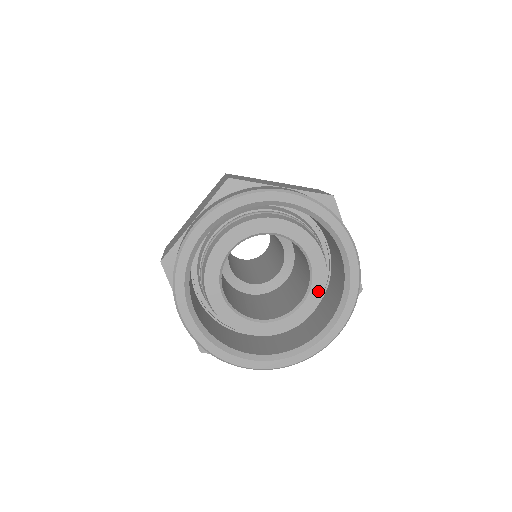
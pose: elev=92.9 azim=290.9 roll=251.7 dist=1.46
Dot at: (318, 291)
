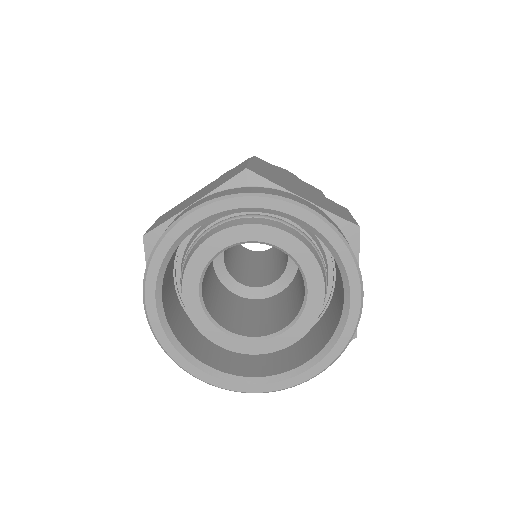
Dot at: (306, 324)
